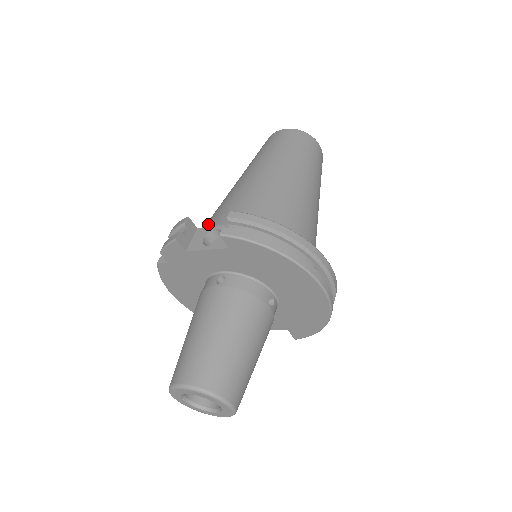
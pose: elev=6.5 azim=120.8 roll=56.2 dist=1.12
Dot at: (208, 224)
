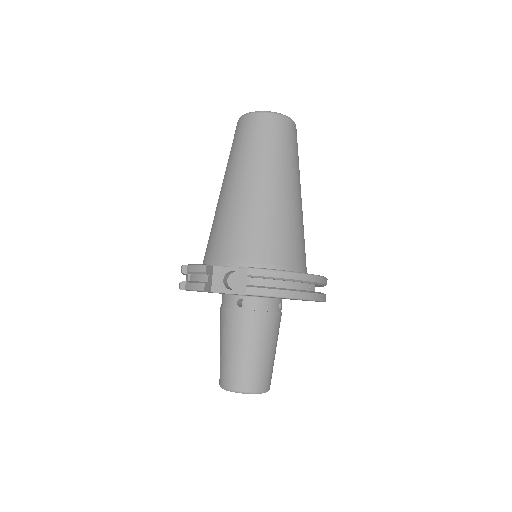
Dot at: (218, 253)
